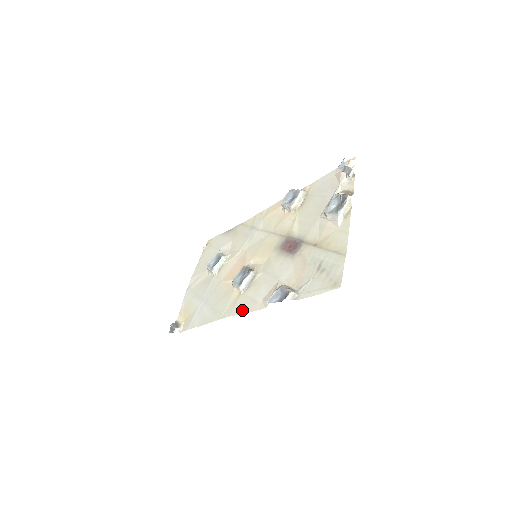
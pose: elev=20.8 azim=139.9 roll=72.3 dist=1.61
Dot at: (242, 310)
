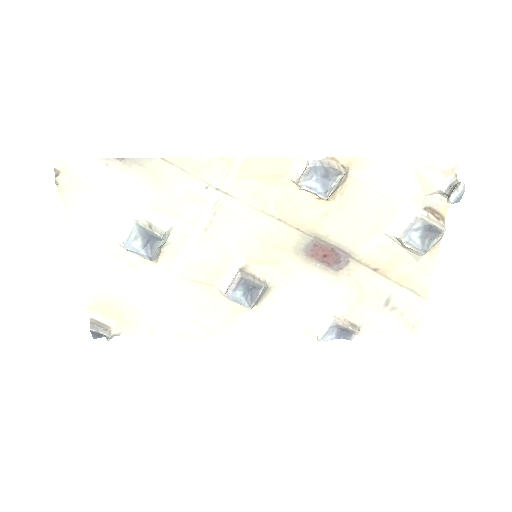
Dot at: (265, 333)
